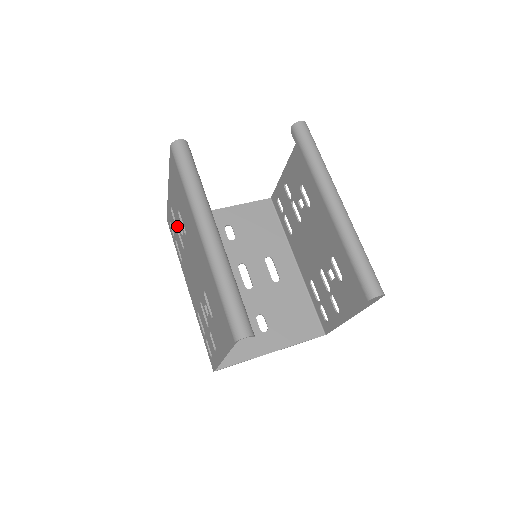
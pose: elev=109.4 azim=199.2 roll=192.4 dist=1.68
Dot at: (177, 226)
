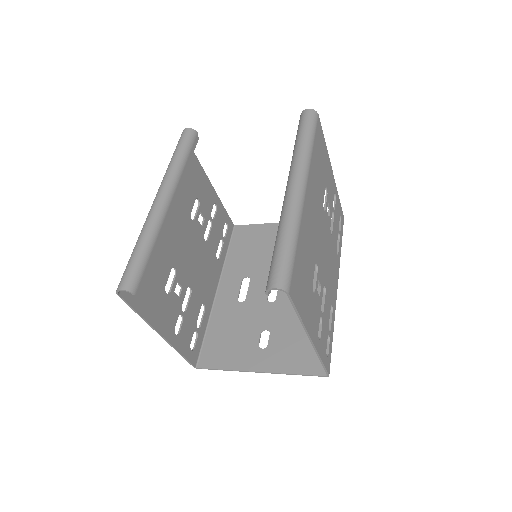
Dot at: (211, 221)
